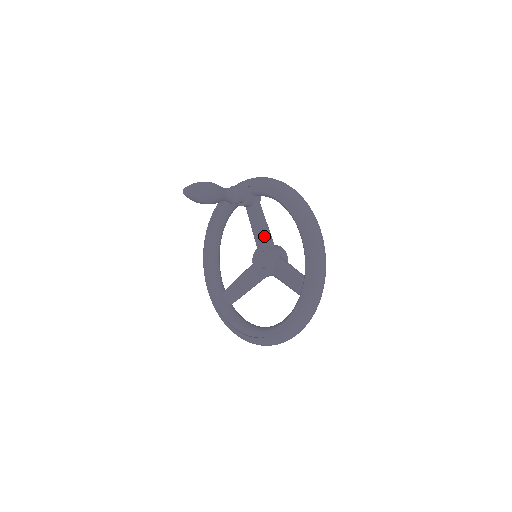
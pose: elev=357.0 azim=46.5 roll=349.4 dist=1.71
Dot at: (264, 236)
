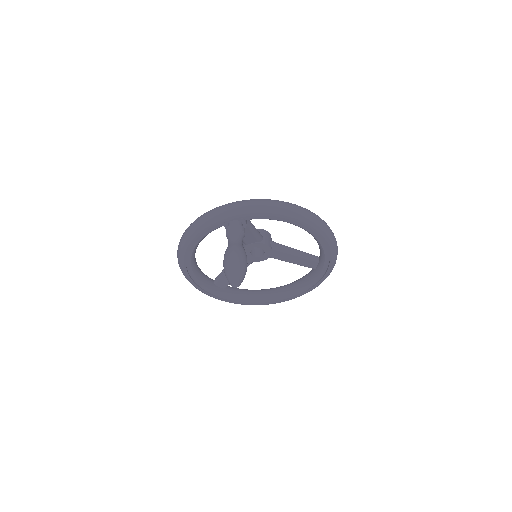
Dot at: (256, 237)
